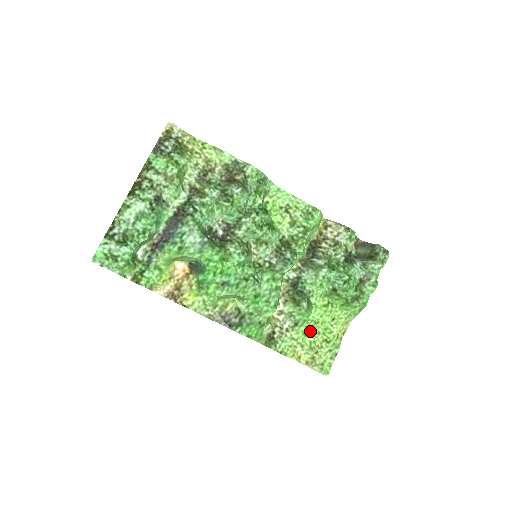
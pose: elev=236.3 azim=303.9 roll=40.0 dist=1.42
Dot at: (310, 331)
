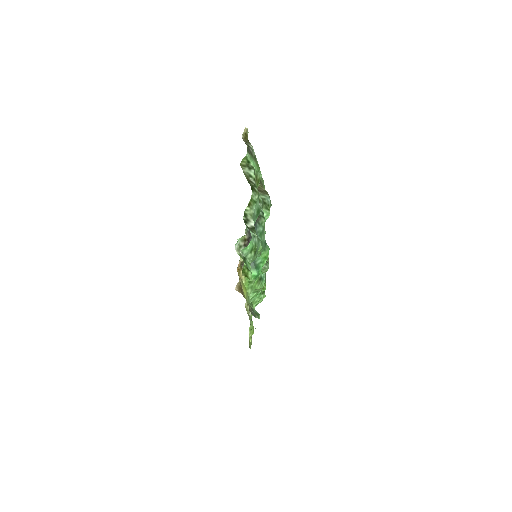
Dot at: occluded
